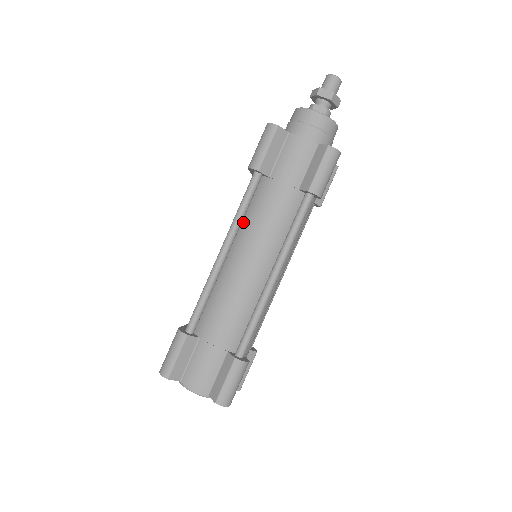
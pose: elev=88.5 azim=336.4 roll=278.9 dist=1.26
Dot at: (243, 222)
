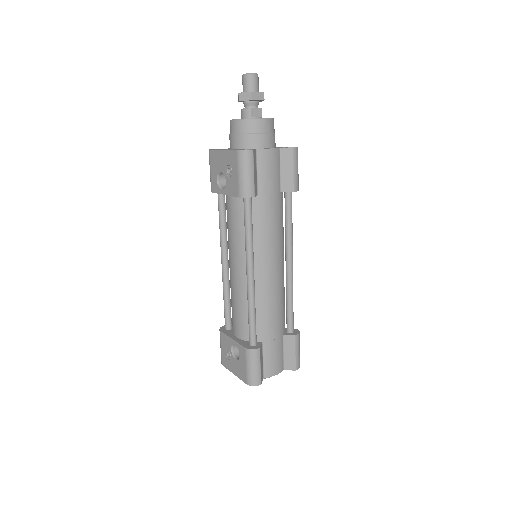
Dot at: occluded
